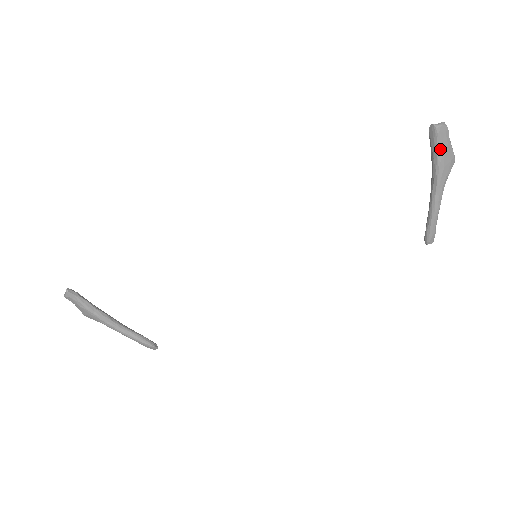
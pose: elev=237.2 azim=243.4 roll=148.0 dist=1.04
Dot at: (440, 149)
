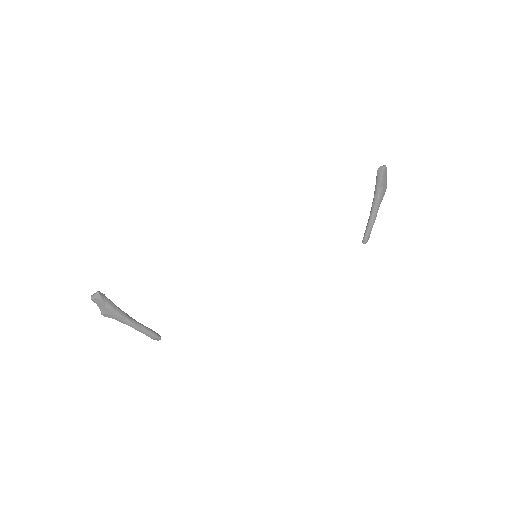
Dot at: (382, 182)
